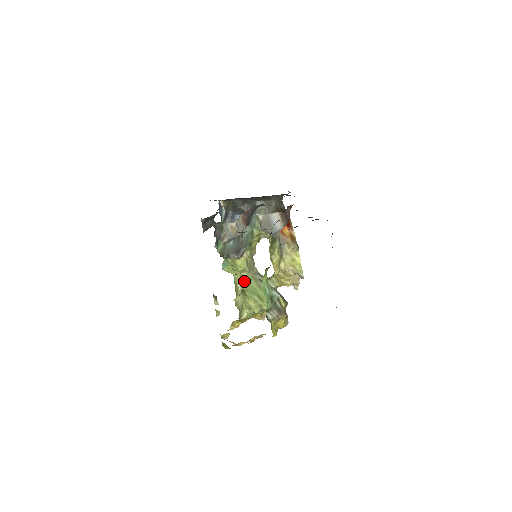
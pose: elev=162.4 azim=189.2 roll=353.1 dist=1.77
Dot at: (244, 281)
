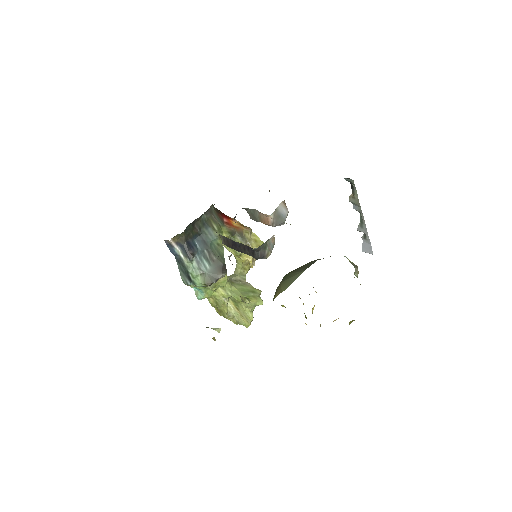
Dot at: (231, 291)
